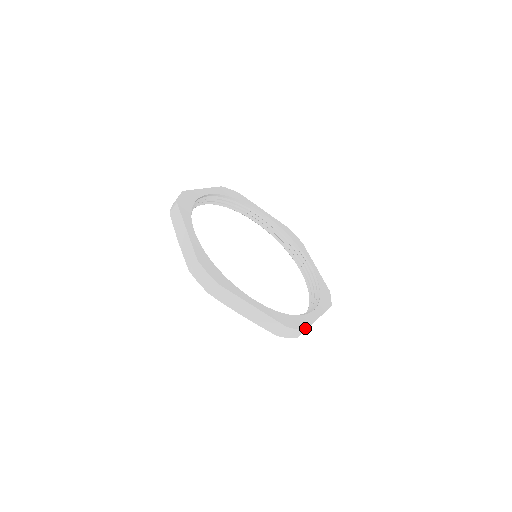
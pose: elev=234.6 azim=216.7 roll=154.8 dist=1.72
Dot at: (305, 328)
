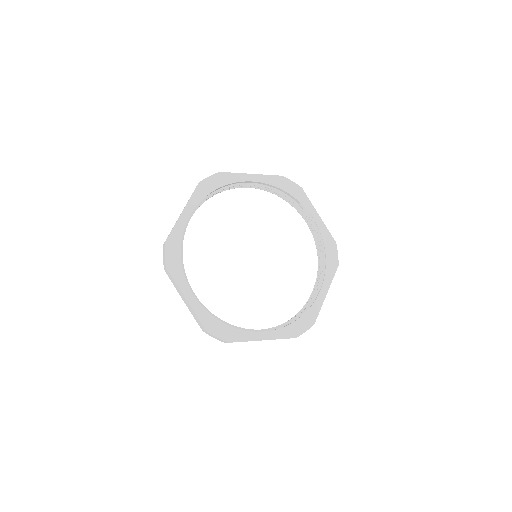
Dot at: (313, 323)
